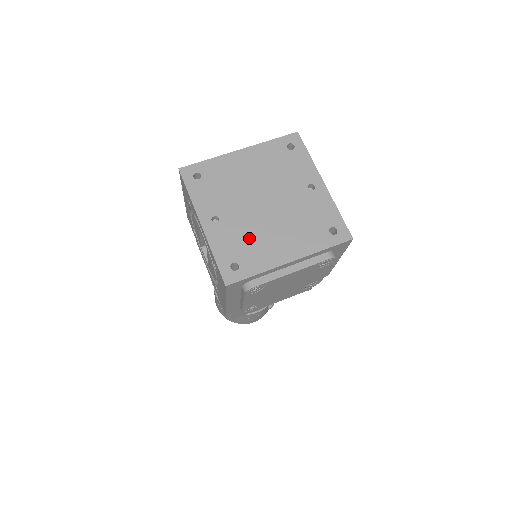
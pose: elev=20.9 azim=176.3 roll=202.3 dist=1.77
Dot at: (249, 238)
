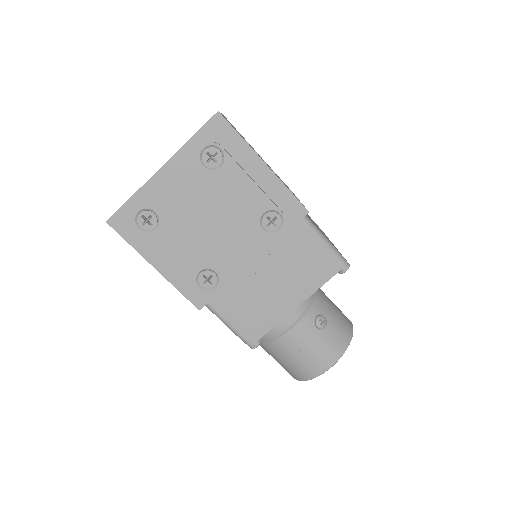
Dot at: occluded
